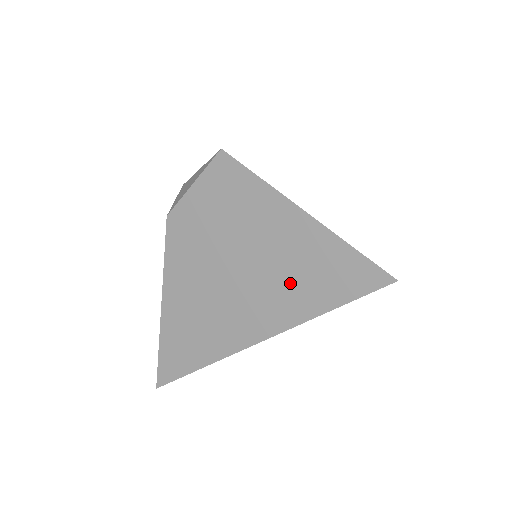
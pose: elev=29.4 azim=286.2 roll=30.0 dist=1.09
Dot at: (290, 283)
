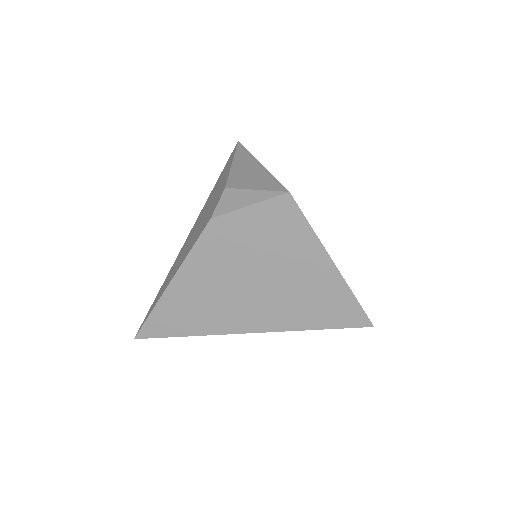
Dot at: (297, 304)
